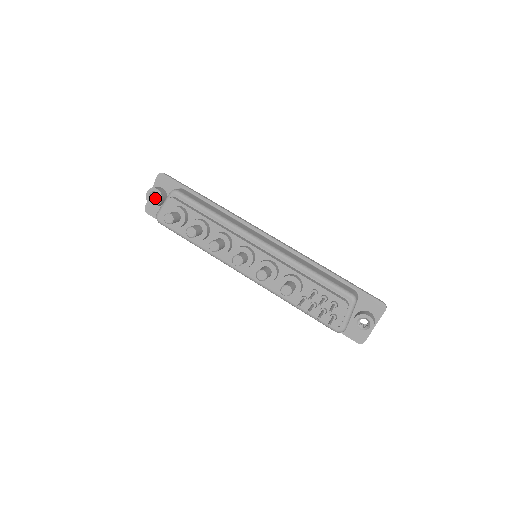
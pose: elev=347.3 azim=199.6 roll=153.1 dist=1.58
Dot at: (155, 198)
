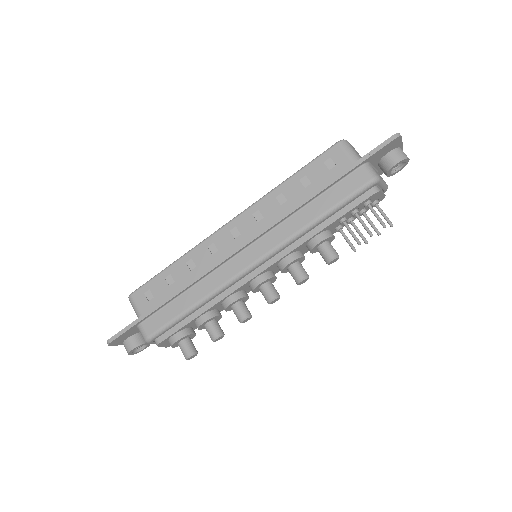
Dot at: occluded
